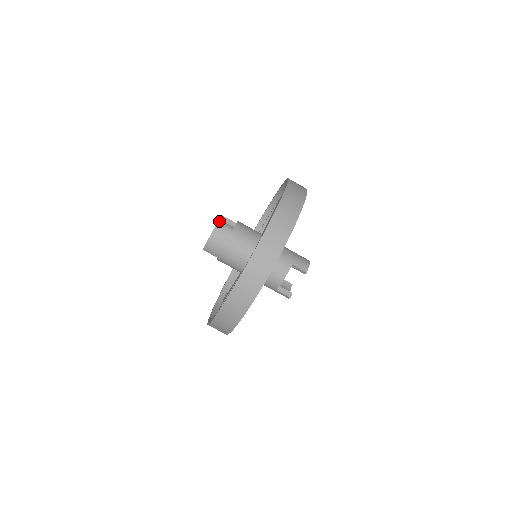
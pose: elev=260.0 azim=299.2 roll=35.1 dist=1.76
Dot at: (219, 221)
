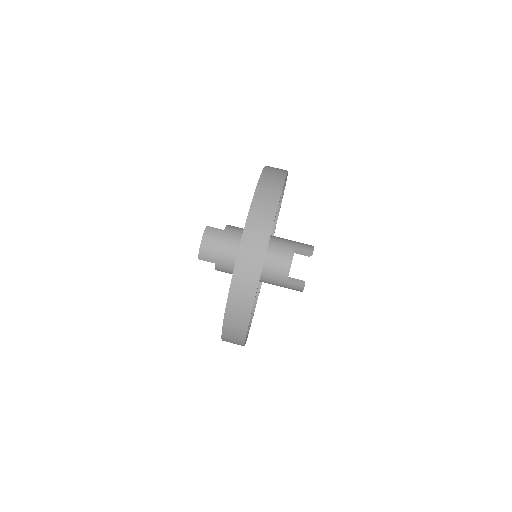
Dot at: occluded
